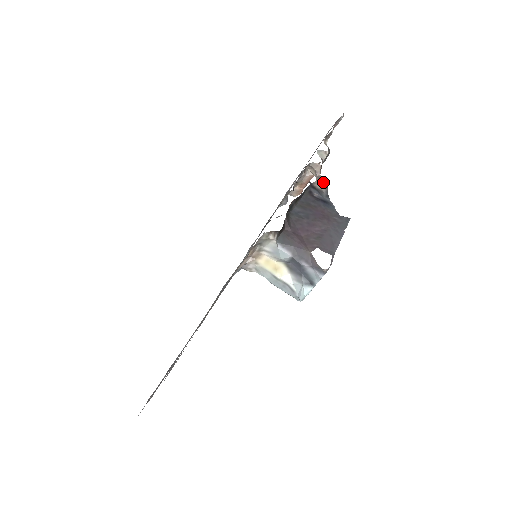
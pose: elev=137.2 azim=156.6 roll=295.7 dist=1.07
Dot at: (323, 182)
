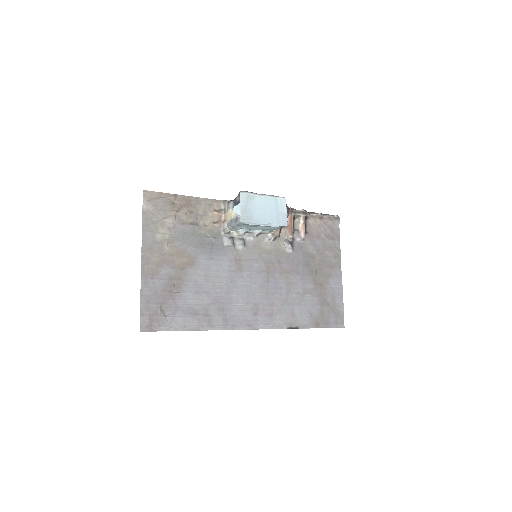
Dot at: occluded
